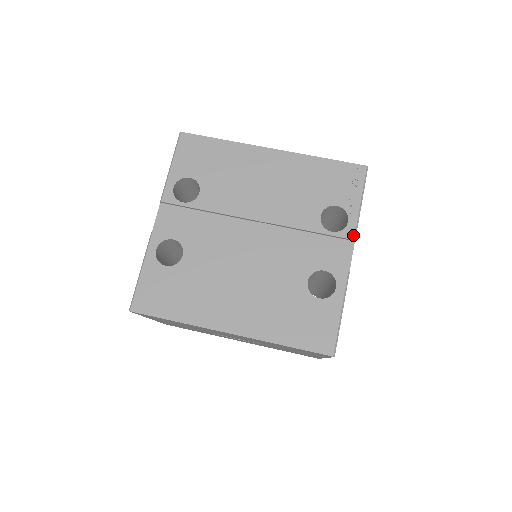
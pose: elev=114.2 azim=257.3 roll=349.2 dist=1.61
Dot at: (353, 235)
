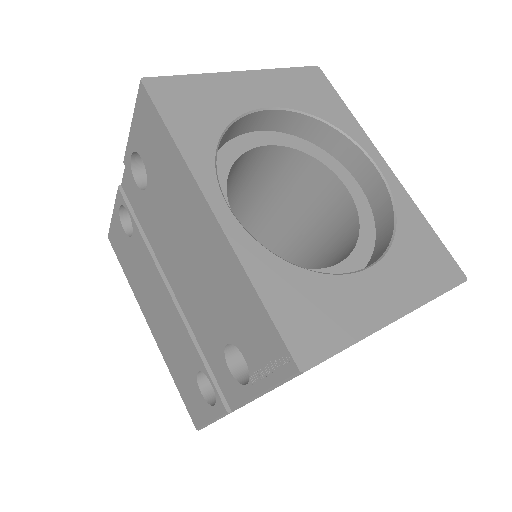
Dot at: (244, 399)
